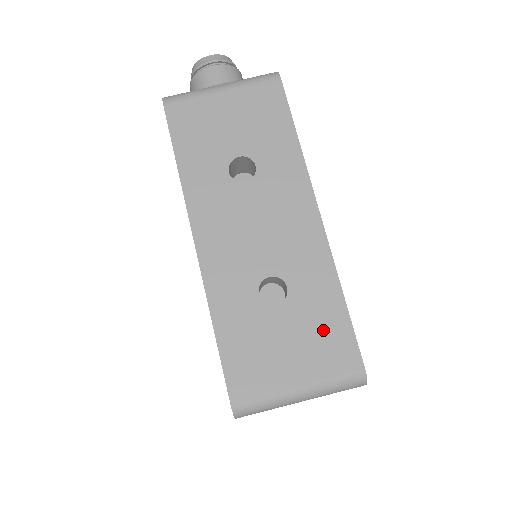
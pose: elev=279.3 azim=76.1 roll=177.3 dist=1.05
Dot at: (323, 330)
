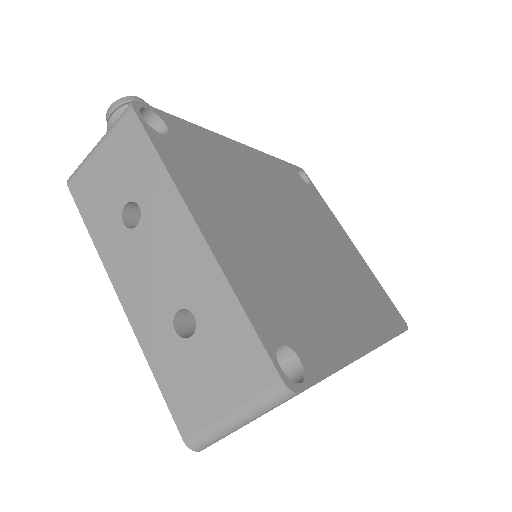
Dot at: (234, 350)
